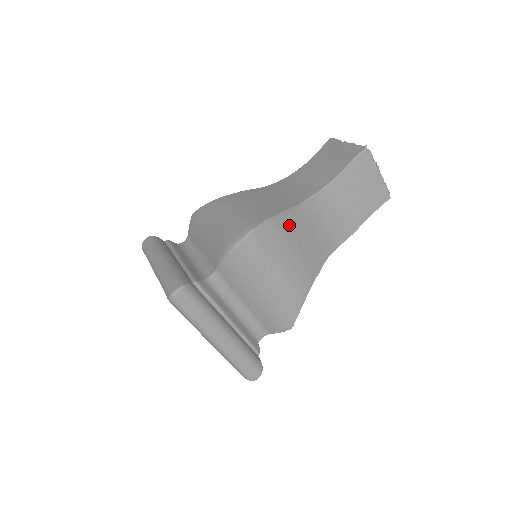
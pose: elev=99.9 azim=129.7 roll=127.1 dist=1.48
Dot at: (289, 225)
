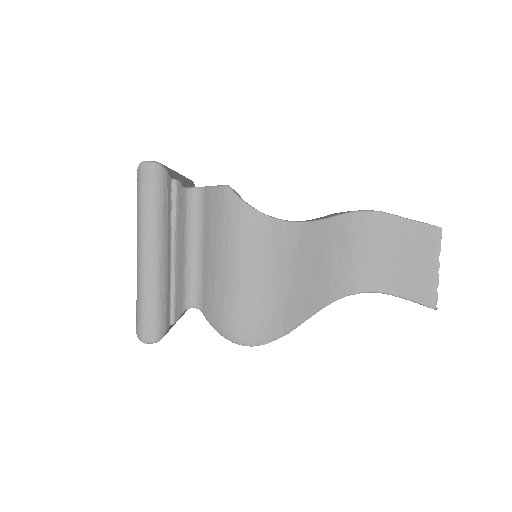
Dot at: occluded
